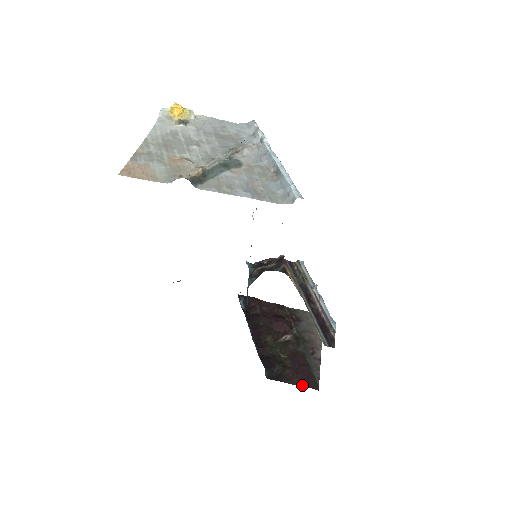
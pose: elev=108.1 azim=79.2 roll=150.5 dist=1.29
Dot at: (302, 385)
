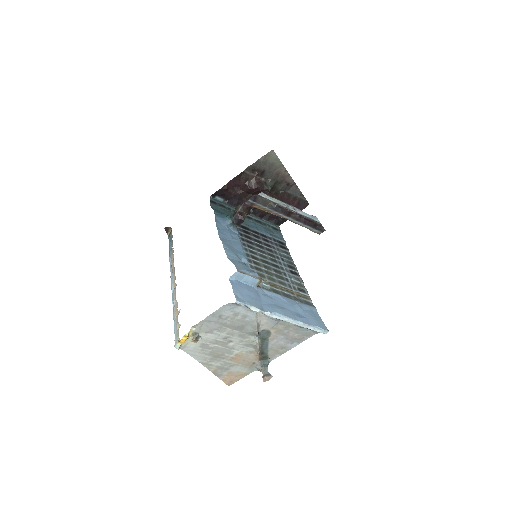
Dot at: occluded
